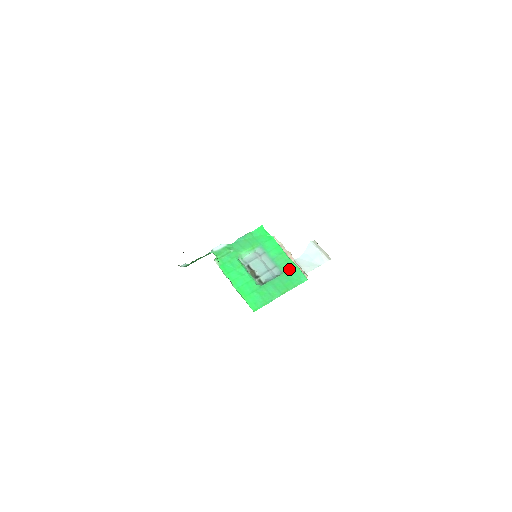
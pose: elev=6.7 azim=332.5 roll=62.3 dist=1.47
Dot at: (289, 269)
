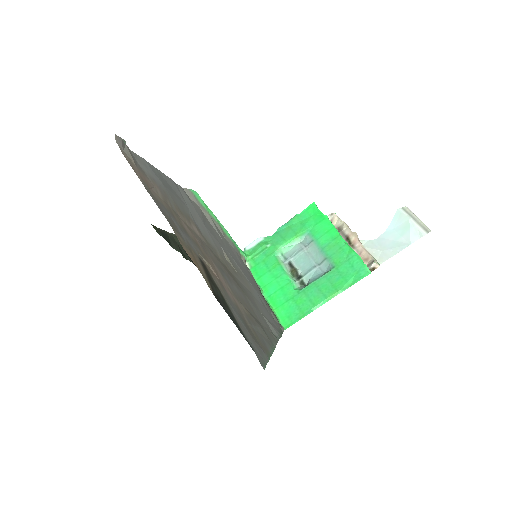
Dot at: (344, 260)
